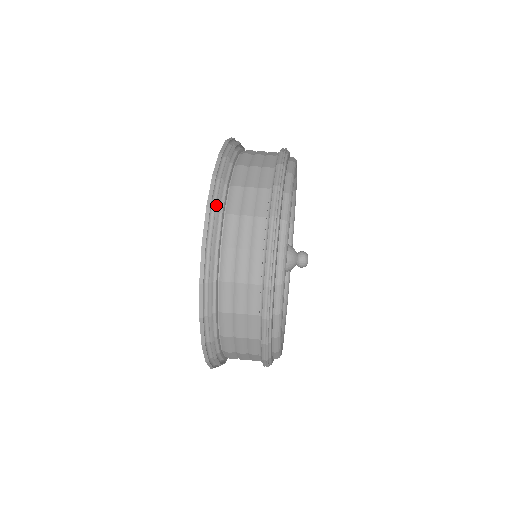
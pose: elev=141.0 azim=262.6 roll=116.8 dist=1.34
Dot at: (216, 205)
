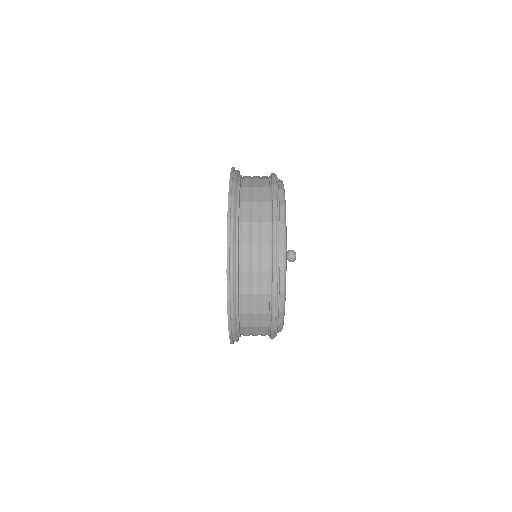
Dot at: (233, 295)
